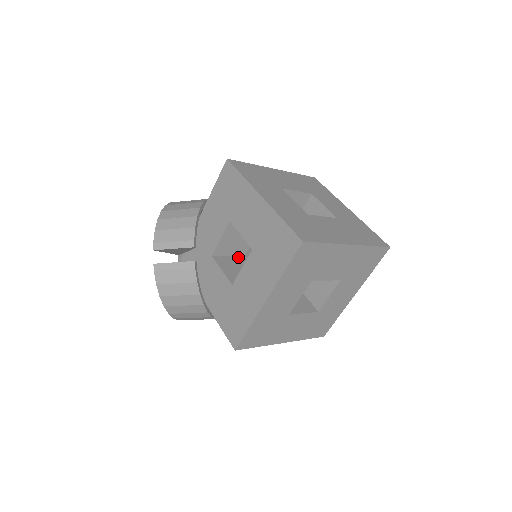
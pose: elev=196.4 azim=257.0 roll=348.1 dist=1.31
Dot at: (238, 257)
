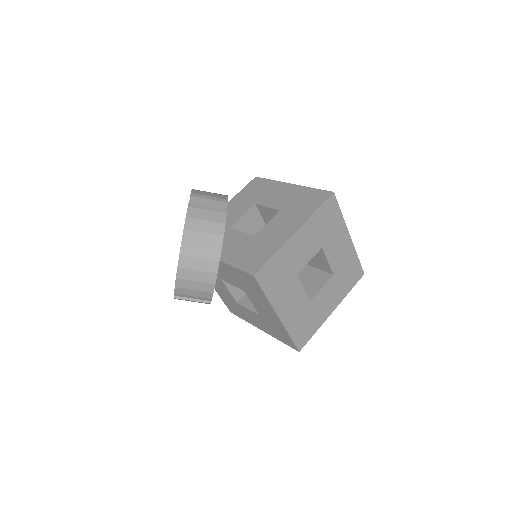
Dot at: occluded
